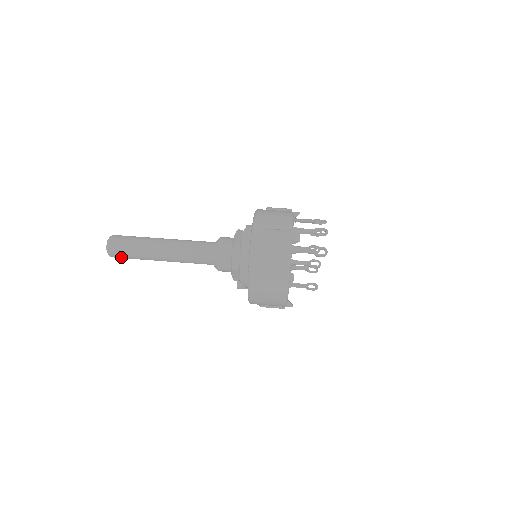
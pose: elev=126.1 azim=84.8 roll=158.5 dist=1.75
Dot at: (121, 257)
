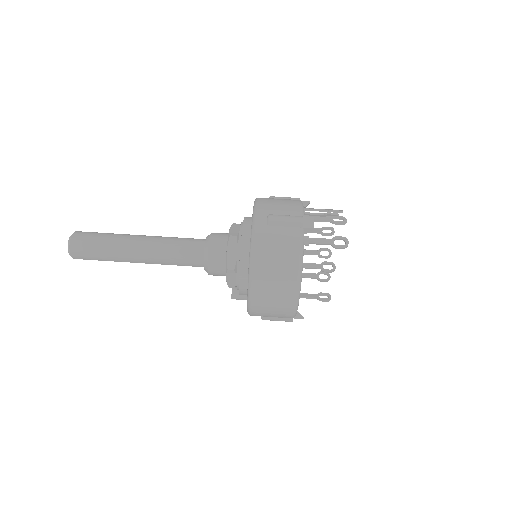
Dot at: (86, 258)
